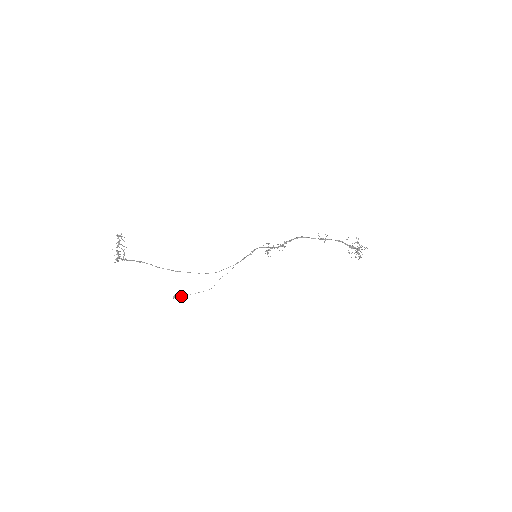
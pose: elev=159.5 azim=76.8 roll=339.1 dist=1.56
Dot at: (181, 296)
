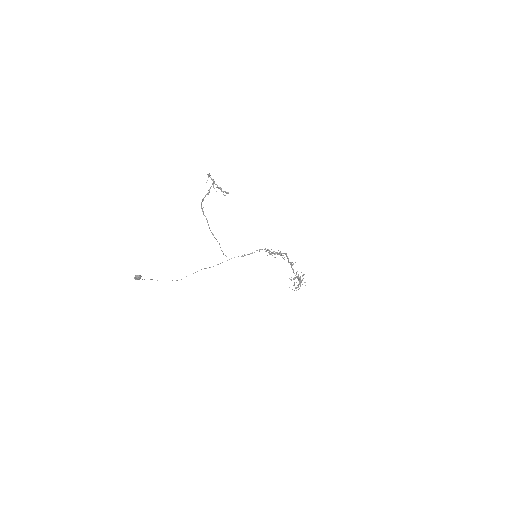
Dot at: occluded
